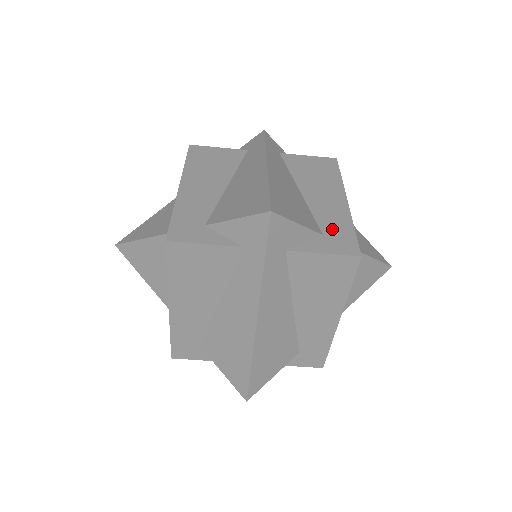
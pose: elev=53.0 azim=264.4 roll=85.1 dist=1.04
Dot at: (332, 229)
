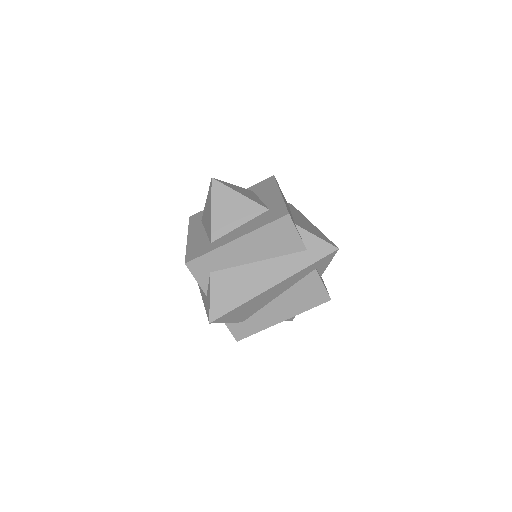
Dot at: occluded
